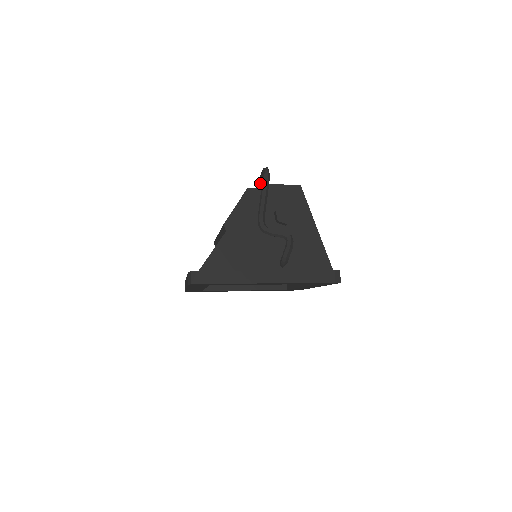
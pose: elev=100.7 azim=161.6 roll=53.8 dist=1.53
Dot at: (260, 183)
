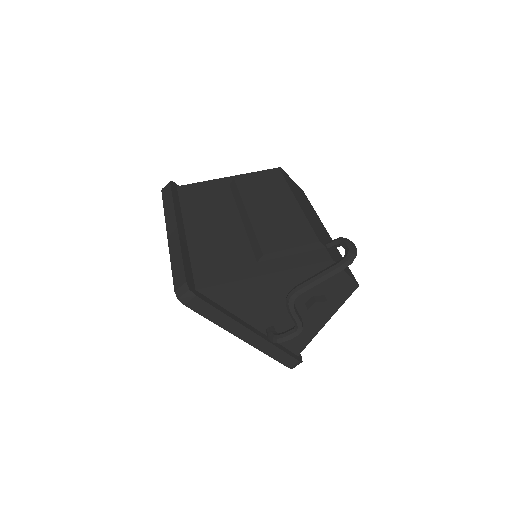
Dot at: (334, 244)
